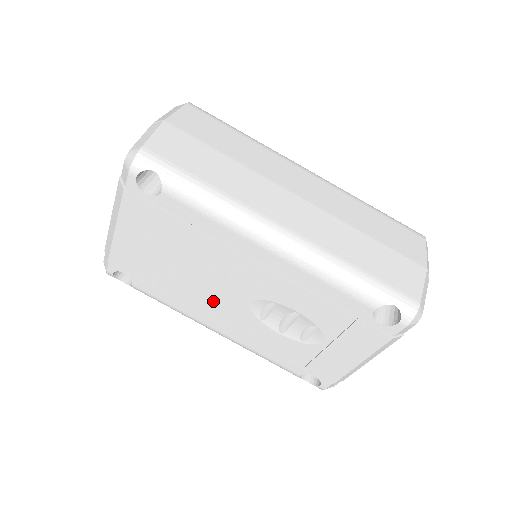
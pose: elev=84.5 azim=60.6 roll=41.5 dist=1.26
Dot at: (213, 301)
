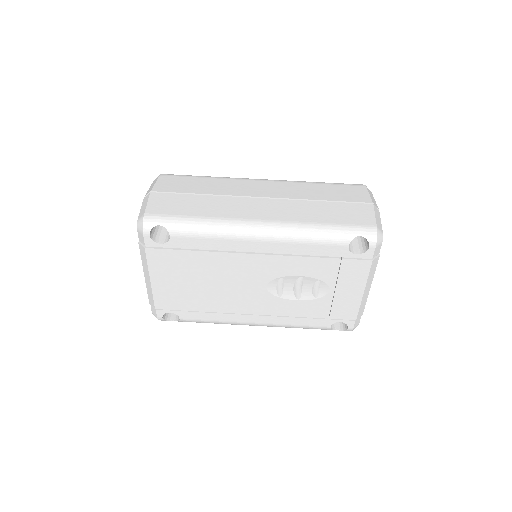
Dot at: (240, 300)
